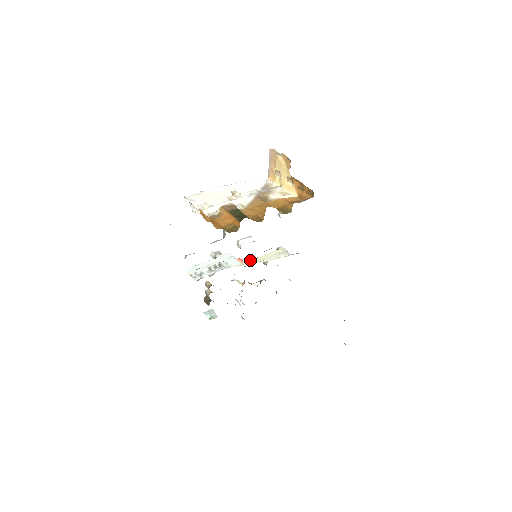
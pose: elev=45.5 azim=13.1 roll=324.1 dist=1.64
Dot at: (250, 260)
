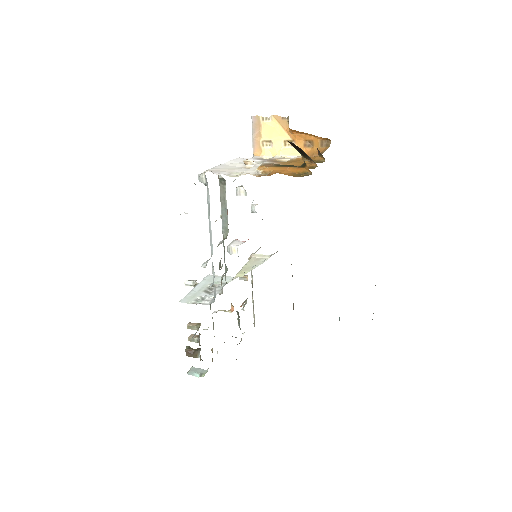
Dot at: (238, 272)
